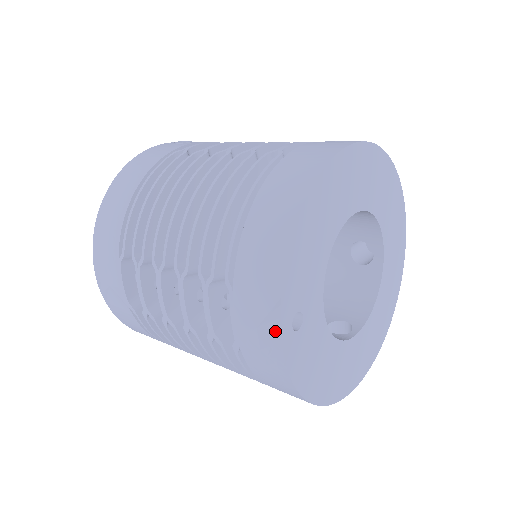
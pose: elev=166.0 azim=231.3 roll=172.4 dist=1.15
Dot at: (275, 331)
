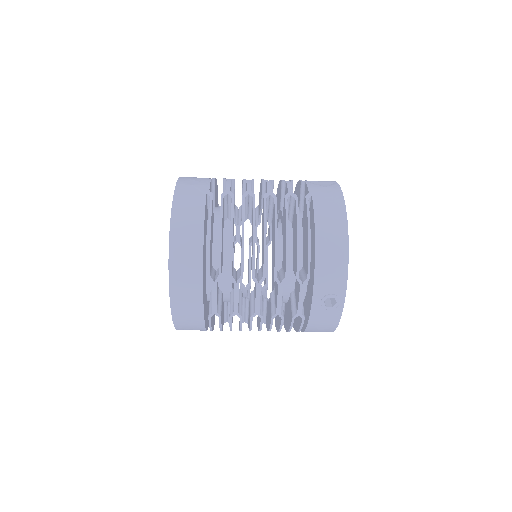
Dot at: (337, 187)
